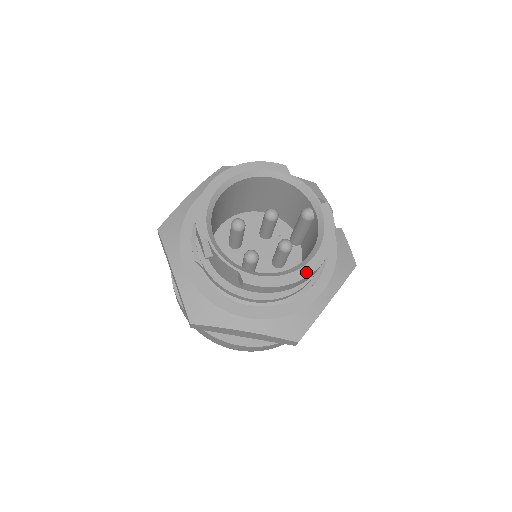
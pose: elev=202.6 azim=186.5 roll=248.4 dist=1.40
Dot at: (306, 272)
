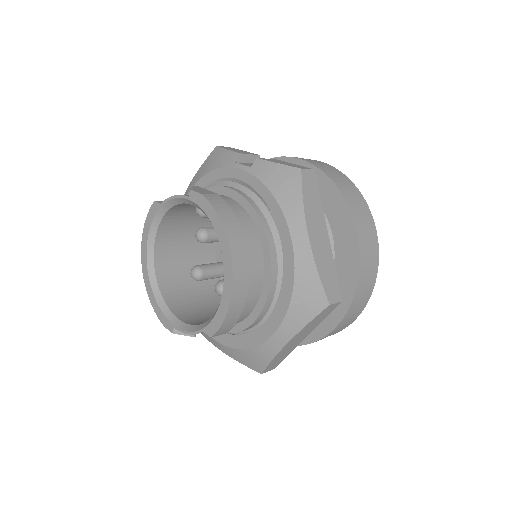
Dot at: (229, 275)
